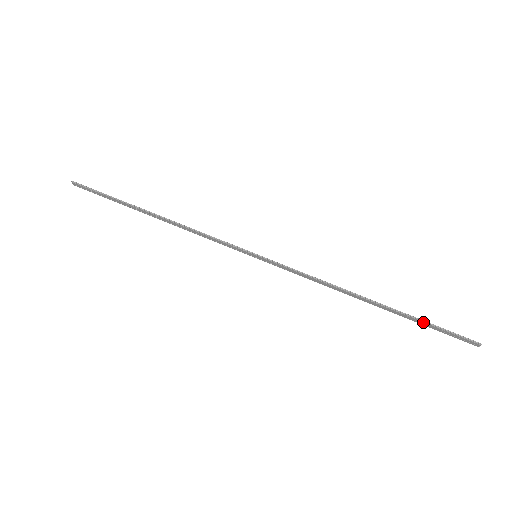
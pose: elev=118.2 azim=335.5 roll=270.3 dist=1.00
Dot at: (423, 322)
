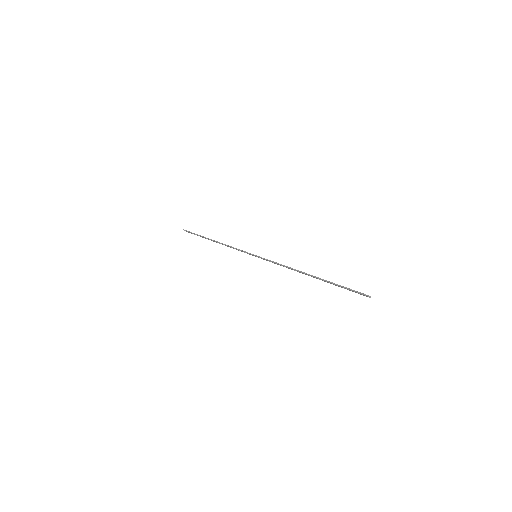
Dot at: (336, 285)
